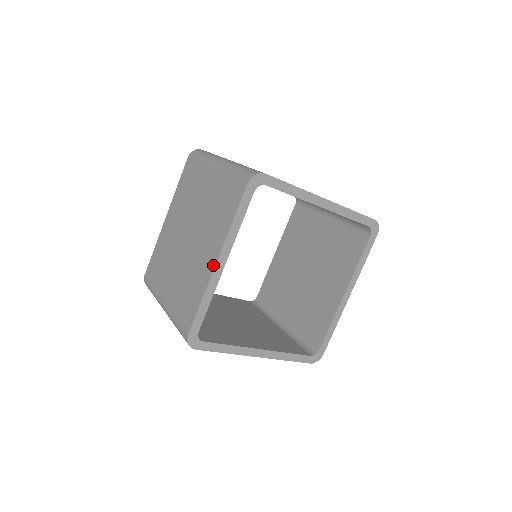
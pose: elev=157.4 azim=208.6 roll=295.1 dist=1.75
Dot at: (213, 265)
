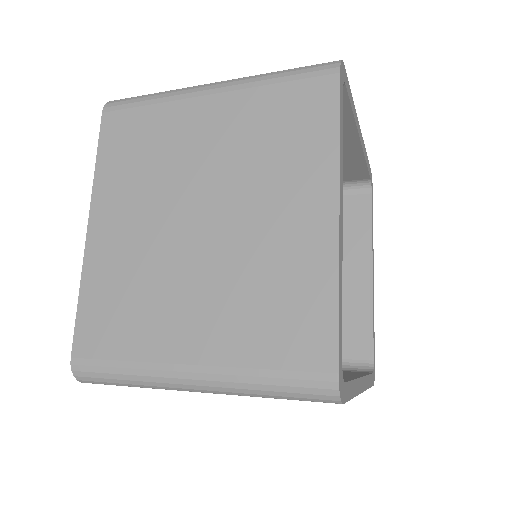
Dot at: (332, 222)
